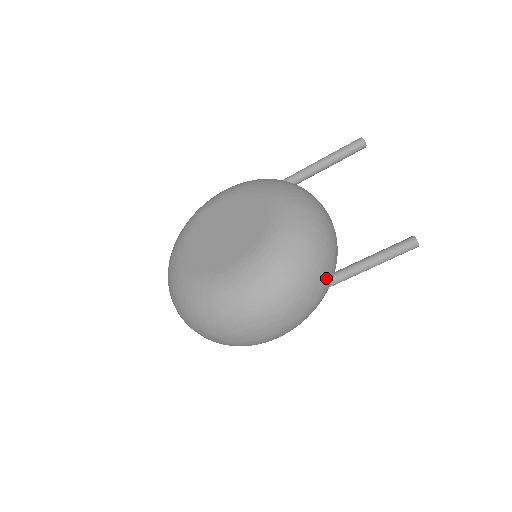
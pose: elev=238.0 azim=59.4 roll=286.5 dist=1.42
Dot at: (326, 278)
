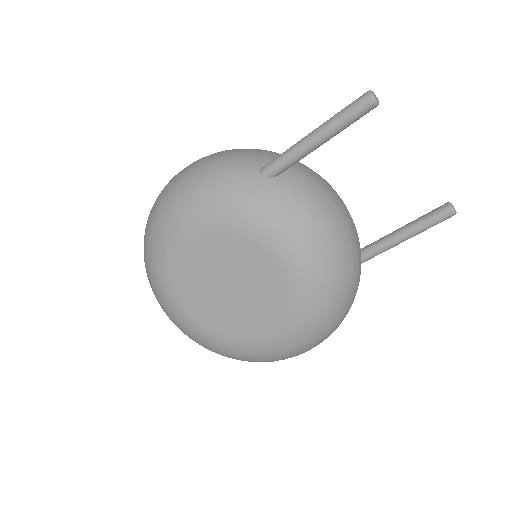
Dot at: occluded
